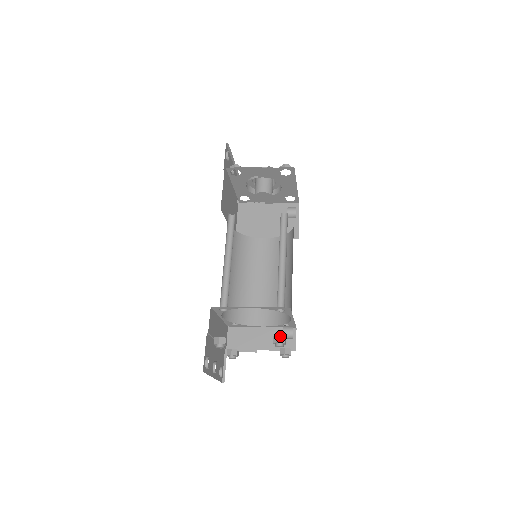
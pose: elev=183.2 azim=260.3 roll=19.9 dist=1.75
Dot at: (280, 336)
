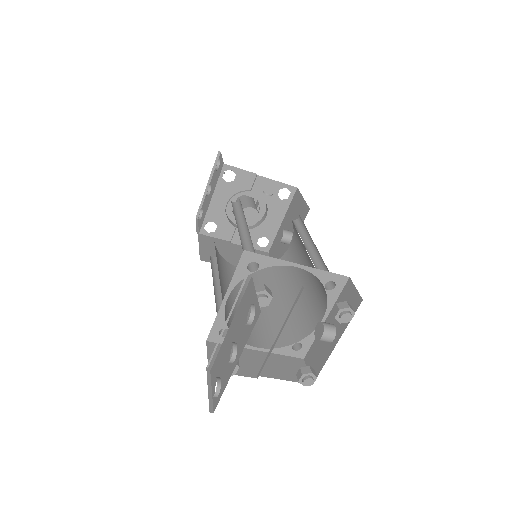
Dot at: occluded
